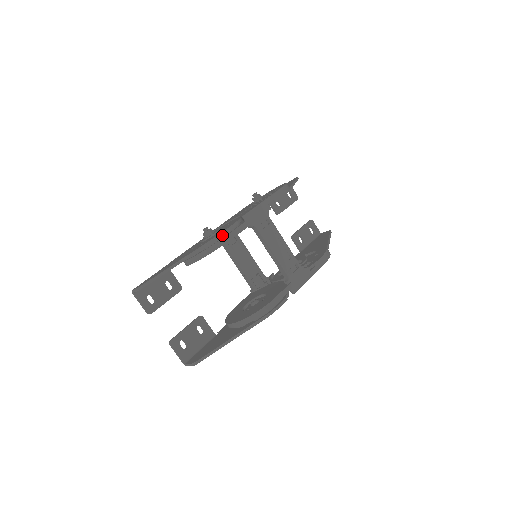
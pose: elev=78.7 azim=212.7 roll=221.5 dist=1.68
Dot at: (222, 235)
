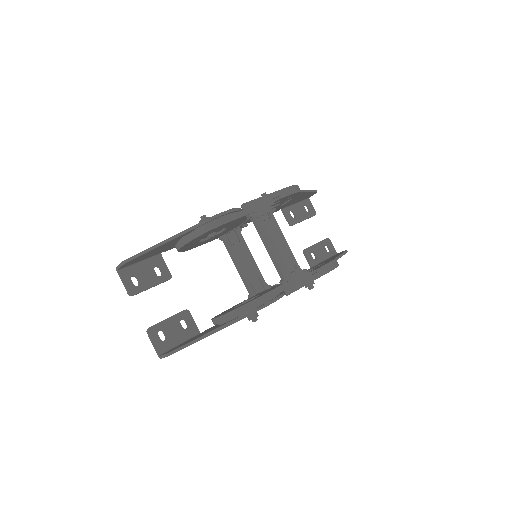
Dot at: (215, 218)
